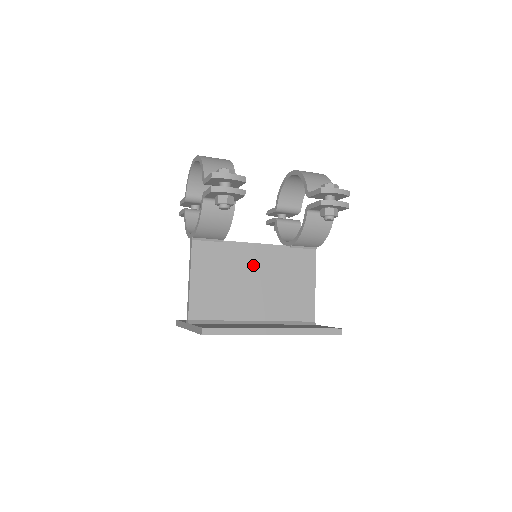
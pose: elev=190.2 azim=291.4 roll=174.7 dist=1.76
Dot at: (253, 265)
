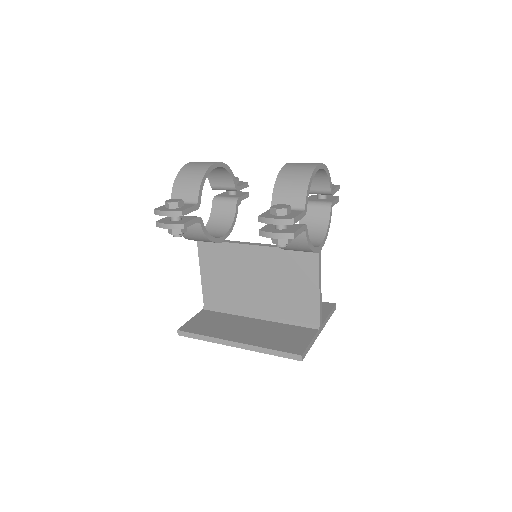
Dot at: (252, 265)
